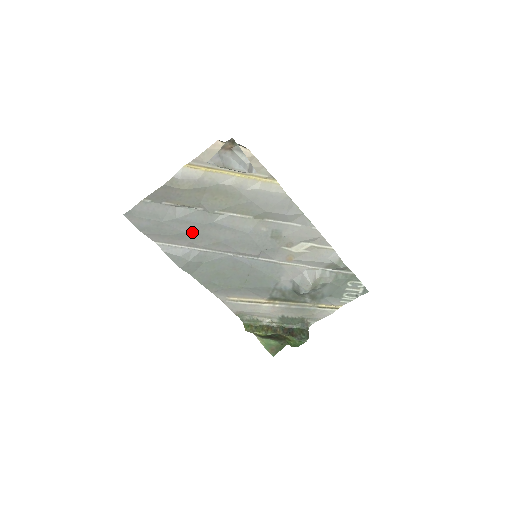
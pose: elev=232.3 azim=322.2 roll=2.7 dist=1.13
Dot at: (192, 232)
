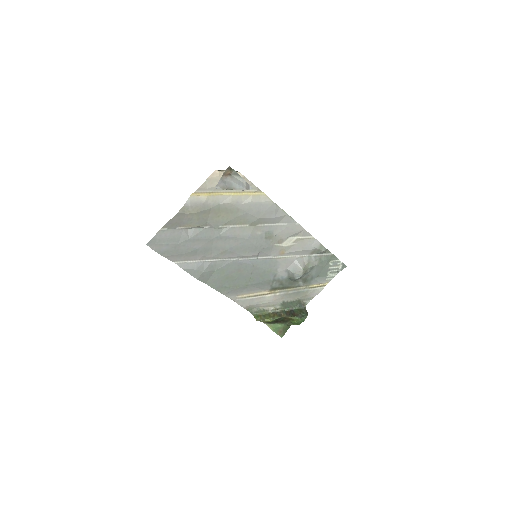
Dot at: (203, 247)
